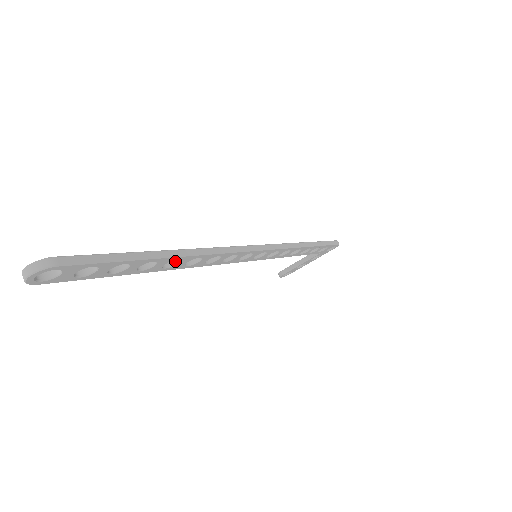
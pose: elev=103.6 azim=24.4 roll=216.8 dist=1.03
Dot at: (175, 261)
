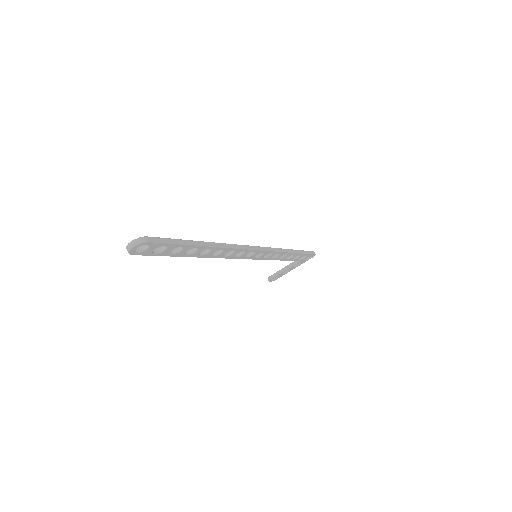
Dot at: (207, 251)
